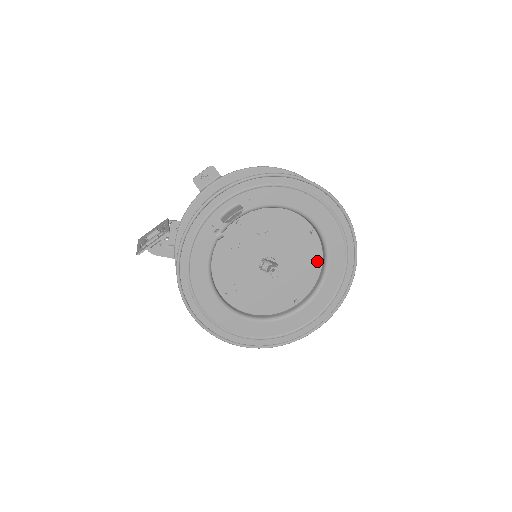
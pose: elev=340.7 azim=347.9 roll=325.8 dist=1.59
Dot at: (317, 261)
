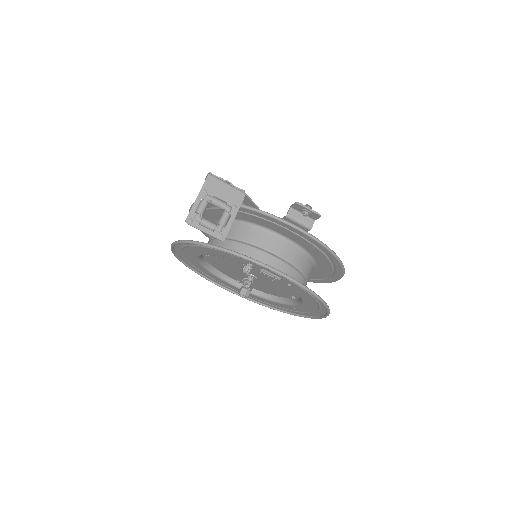
Dot at: (275, 294)
